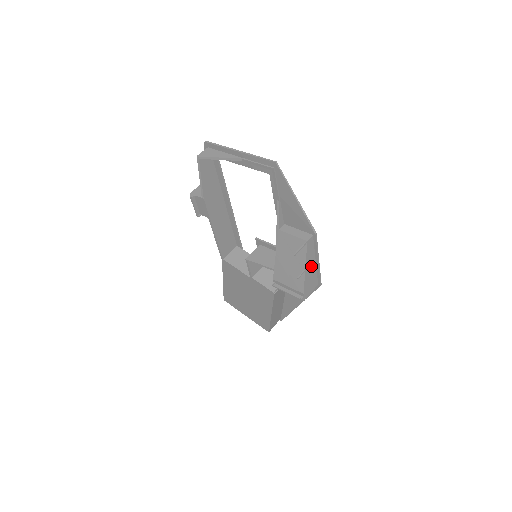
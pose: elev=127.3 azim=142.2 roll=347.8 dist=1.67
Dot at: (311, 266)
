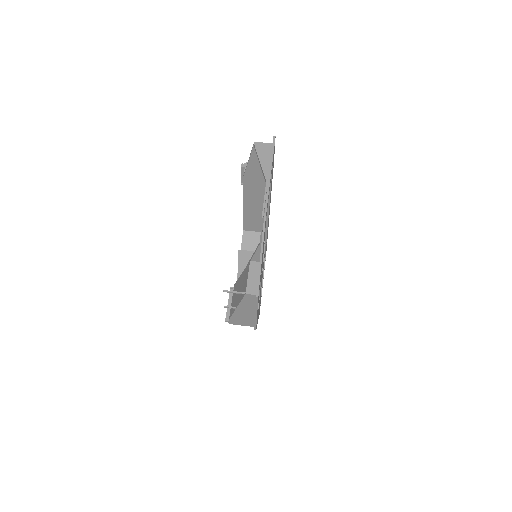
Dot at: (247, 311)
